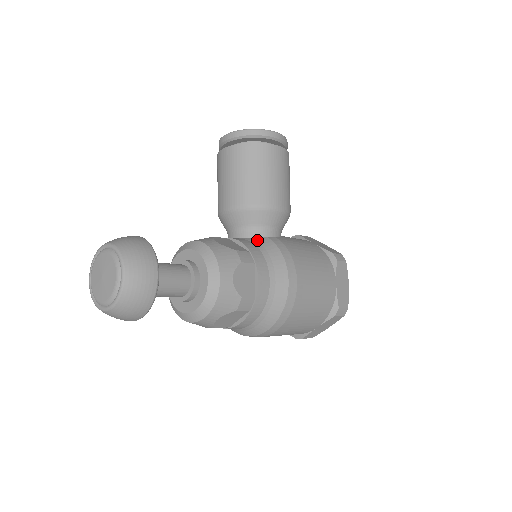
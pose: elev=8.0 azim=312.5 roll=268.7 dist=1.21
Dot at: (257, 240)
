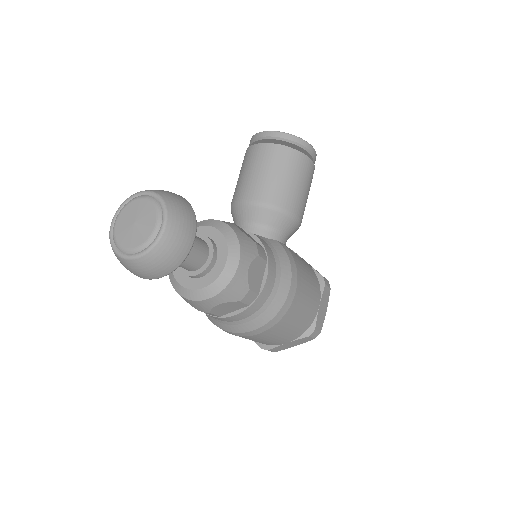
Dot at: (269, 240)
